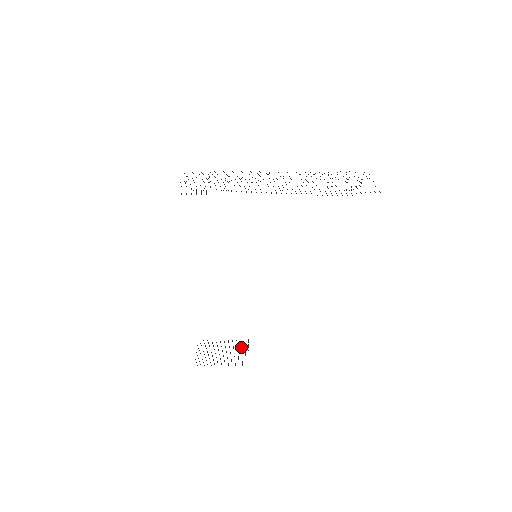
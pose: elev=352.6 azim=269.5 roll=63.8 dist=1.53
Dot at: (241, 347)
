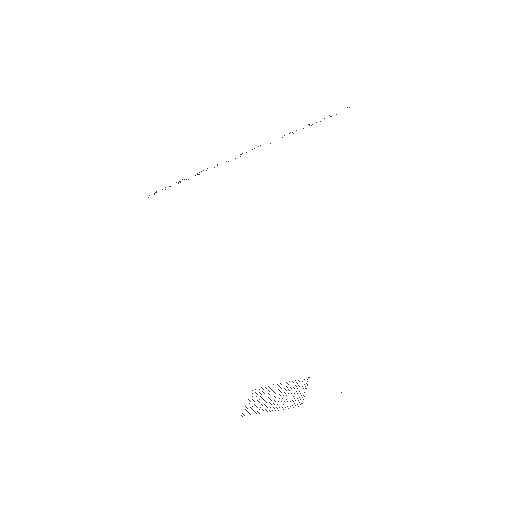
Dot at: (299, 386)
